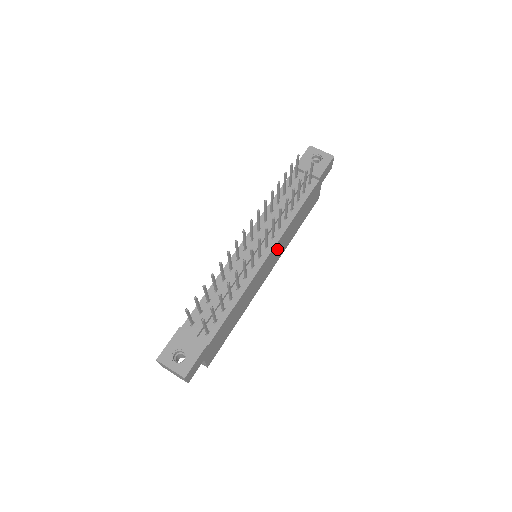
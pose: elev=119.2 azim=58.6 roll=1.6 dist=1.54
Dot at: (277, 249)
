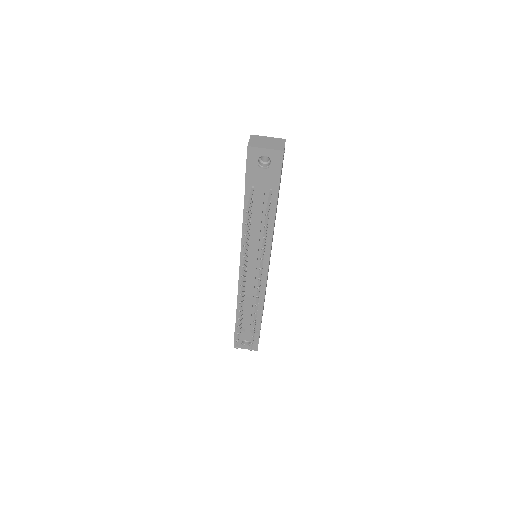
Dot at: (271, 247)
